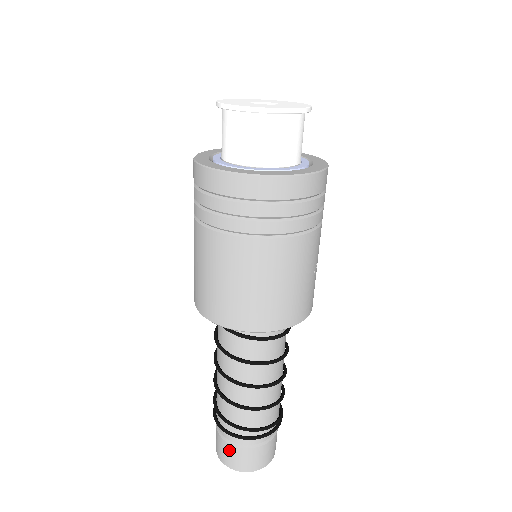
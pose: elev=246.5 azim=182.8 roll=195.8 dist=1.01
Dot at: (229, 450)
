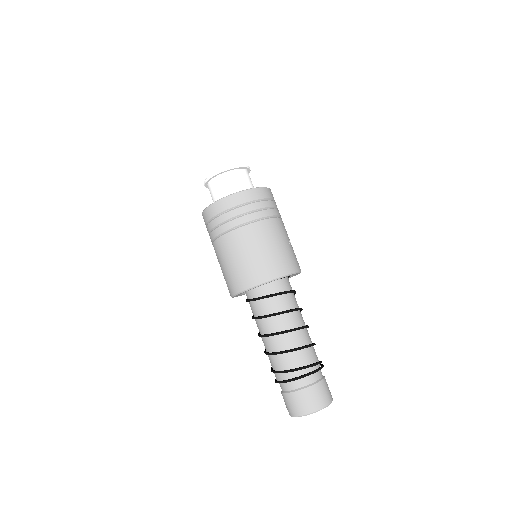
Dot at: (295, 398)
